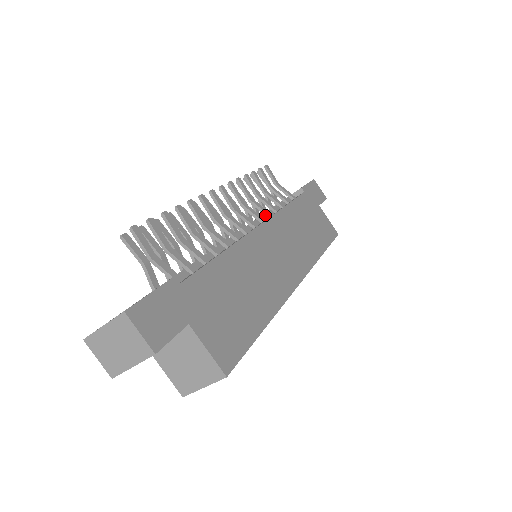
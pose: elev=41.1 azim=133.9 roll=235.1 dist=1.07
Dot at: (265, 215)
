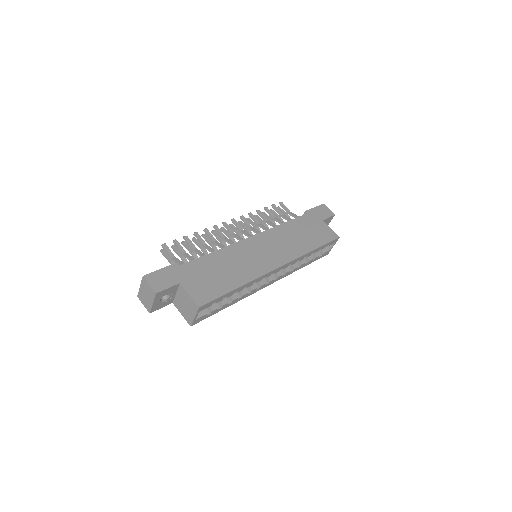
Dot at: occluded
